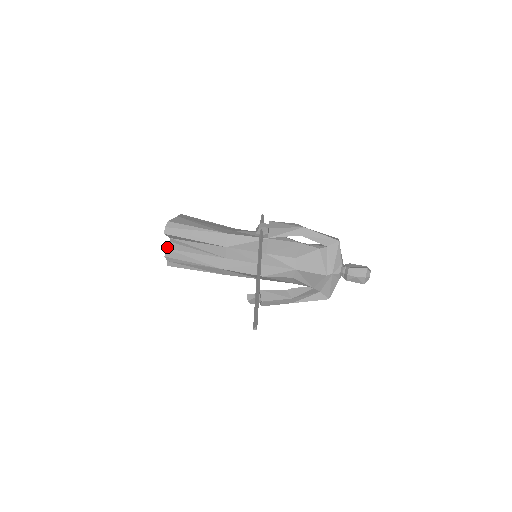
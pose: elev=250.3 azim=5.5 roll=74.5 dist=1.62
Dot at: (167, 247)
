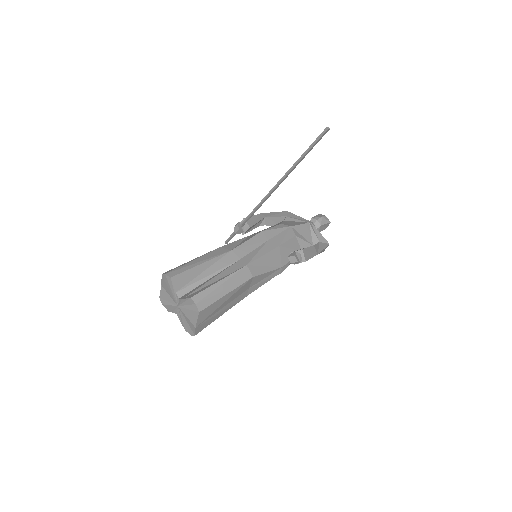
Dot at: (182, 298)
